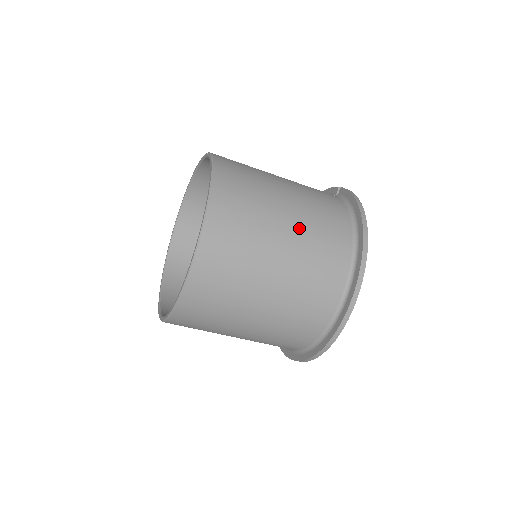
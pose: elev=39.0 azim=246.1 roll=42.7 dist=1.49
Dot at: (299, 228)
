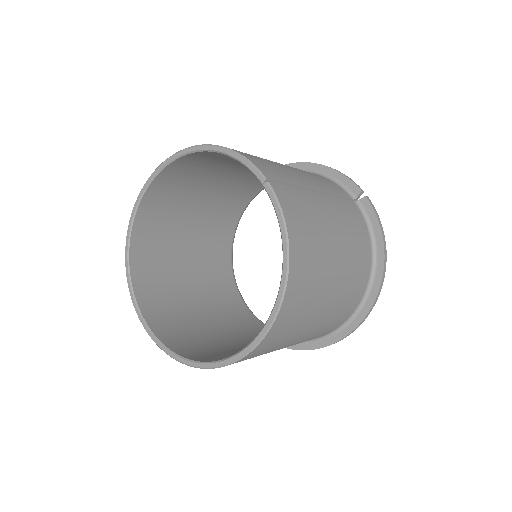
Dot at: (338, 294)
